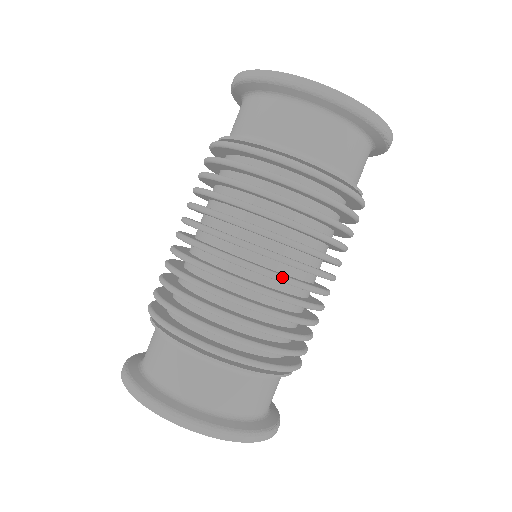
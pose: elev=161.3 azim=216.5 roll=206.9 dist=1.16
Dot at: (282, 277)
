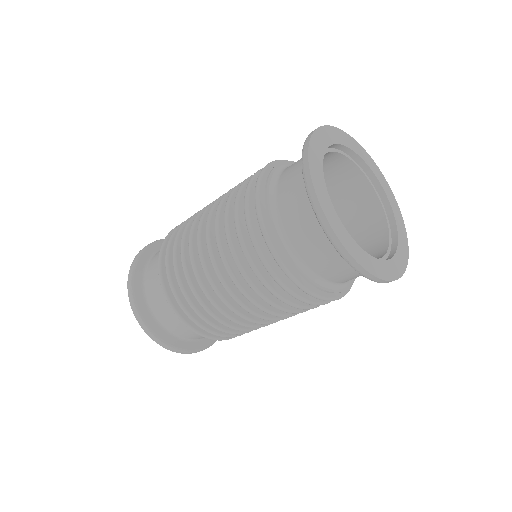
Dot at: (213, 285)
